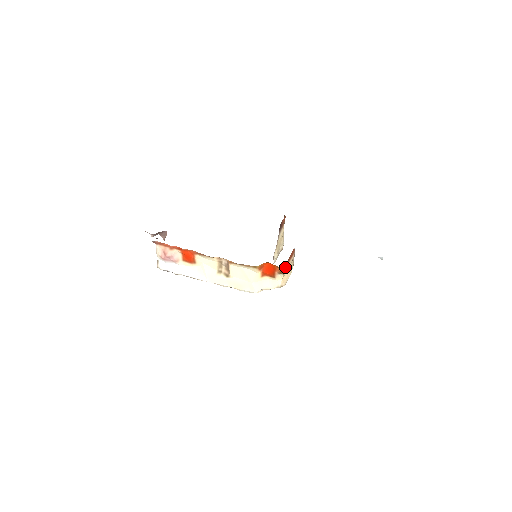
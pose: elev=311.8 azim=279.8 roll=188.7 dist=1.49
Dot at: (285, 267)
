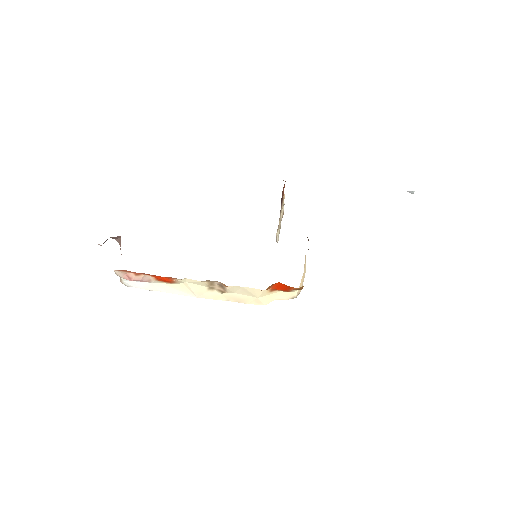
Dot at: occluded
